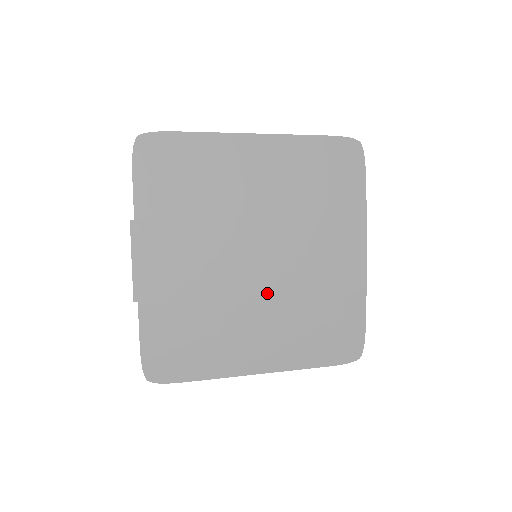
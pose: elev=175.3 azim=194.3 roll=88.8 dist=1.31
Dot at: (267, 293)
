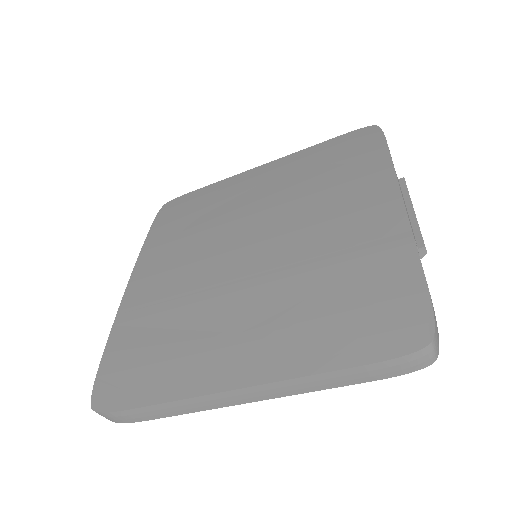
Dot at: (255, 278)
